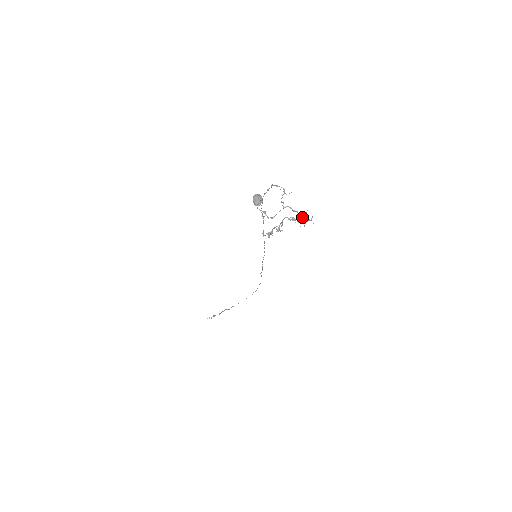
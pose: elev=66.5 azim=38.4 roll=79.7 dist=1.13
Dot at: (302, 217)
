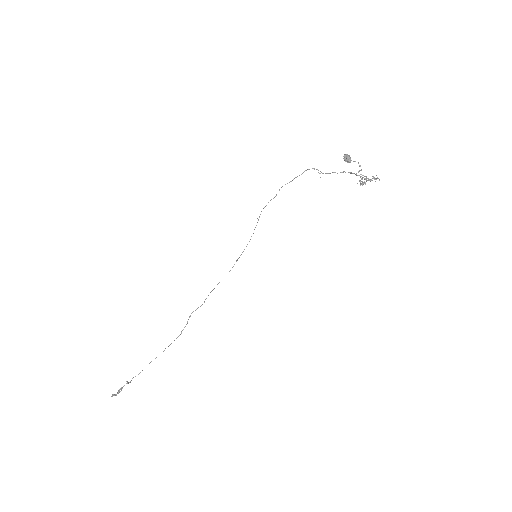
Dot at: occluded
